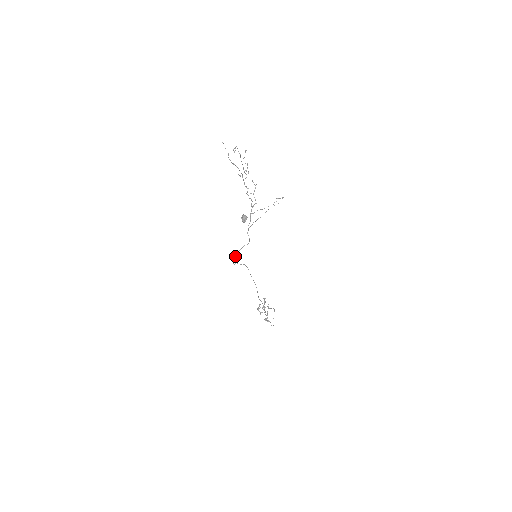
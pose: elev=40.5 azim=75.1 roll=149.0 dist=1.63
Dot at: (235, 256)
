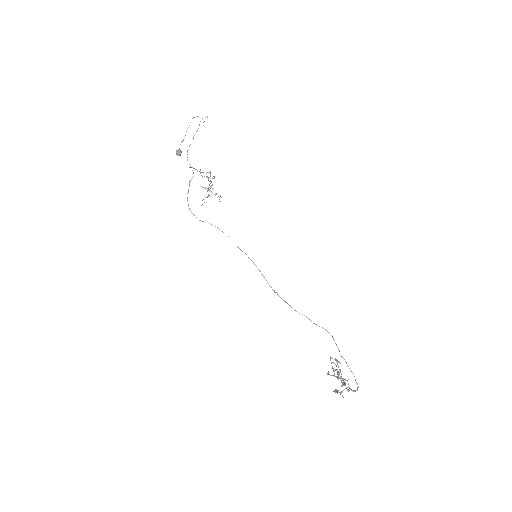
Dot at: (187, 199)
